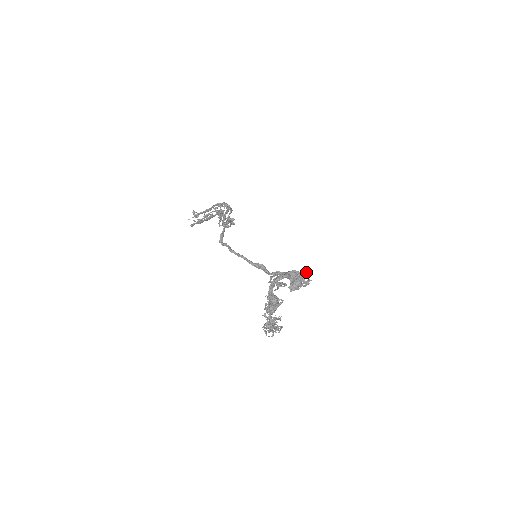
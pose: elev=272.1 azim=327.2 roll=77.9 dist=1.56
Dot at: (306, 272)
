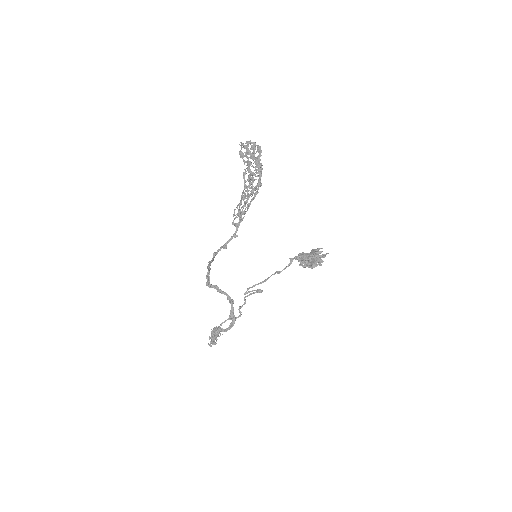
Dot at: (312, 266)
